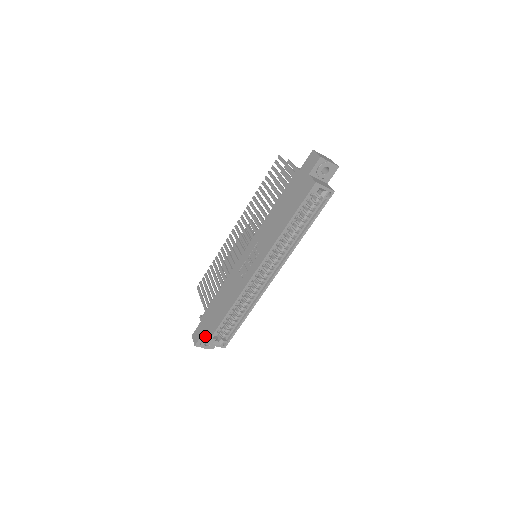
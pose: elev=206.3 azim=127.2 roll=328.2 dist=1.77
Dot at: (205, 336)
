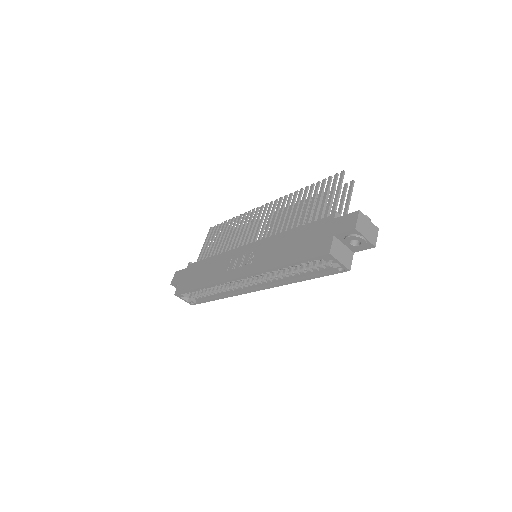
Dot at: (179, 286)
